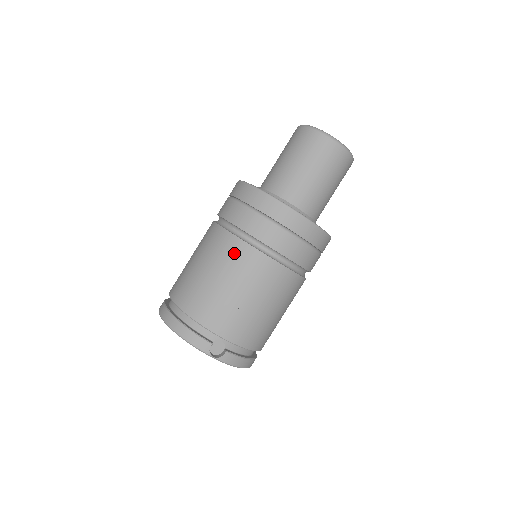
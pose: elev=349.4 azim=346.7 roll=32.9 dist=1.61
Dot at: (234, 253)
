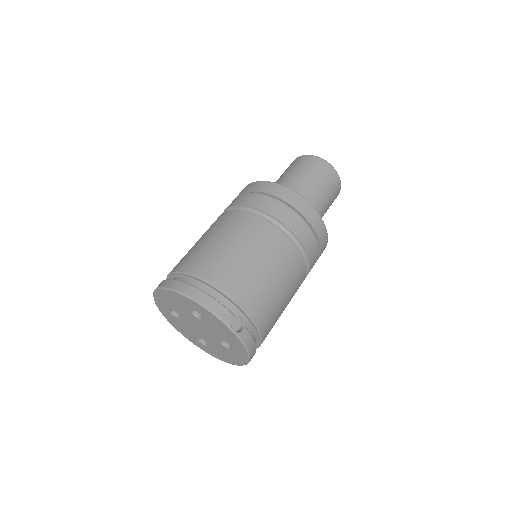
Dot at: (260, 231)
